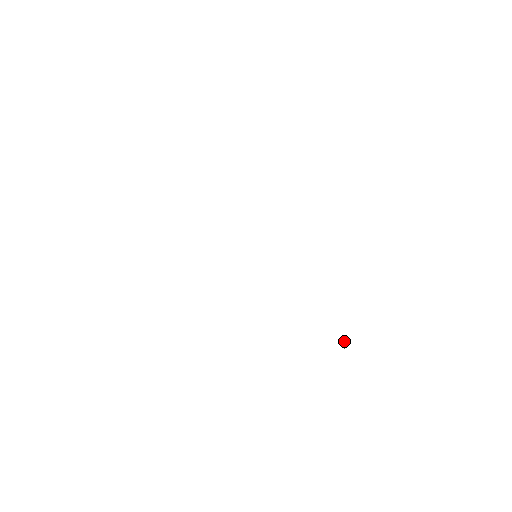
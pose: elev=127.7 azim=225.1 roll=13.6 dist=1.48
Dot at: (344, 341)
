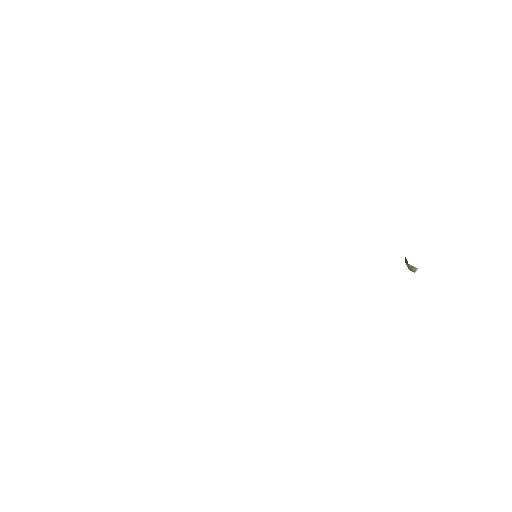
Dot at: (411, 266)
